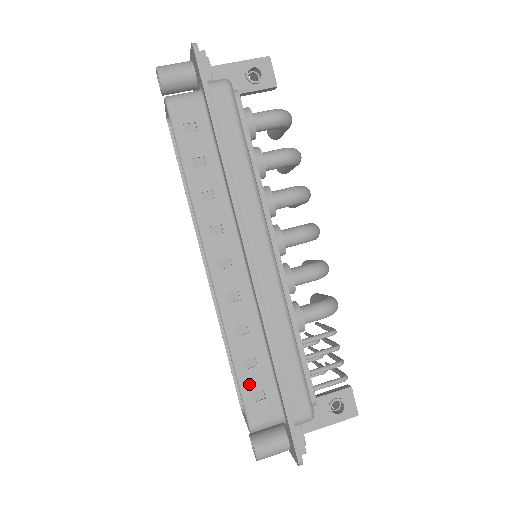
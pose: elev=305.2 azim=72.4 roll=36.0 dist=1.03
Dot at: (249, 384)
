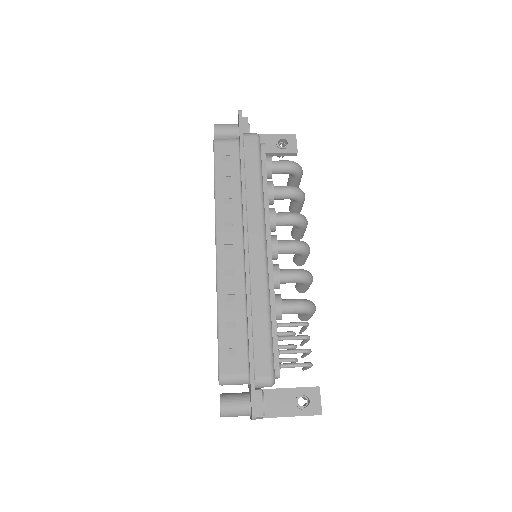
Dot at: (226, 341)
